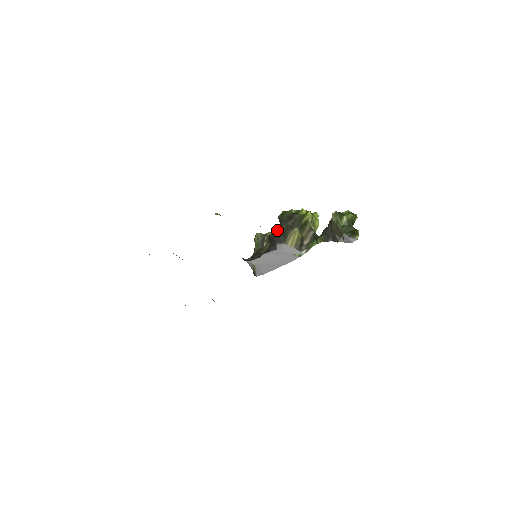
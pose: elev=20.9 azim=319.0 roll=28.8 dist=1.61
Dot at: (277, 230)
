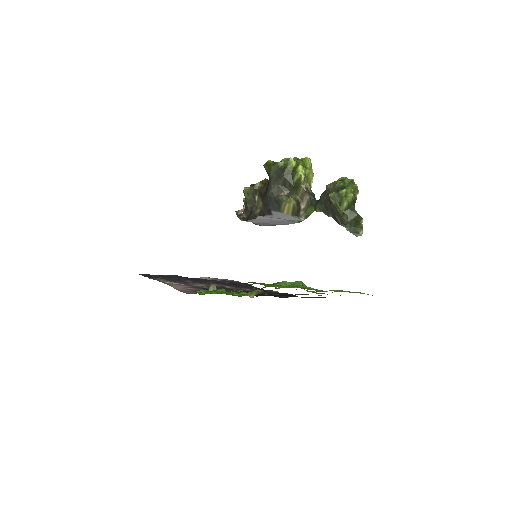
Dot at: (267, 192)
